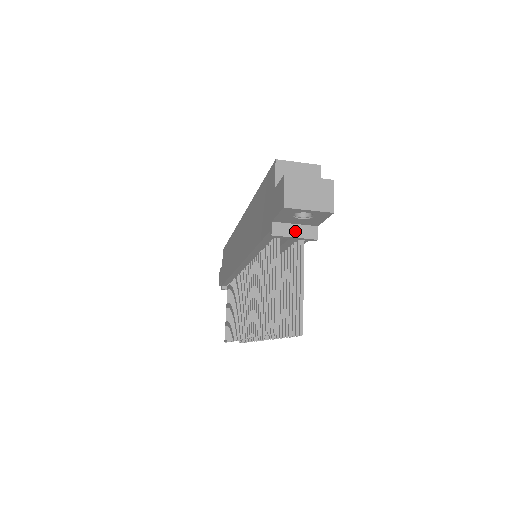
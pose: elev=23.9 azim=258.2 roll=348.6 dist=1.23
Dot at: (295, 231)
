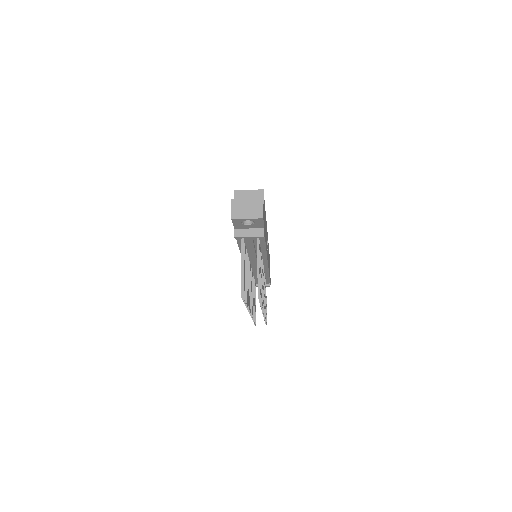
Dot at: (249, 233)
